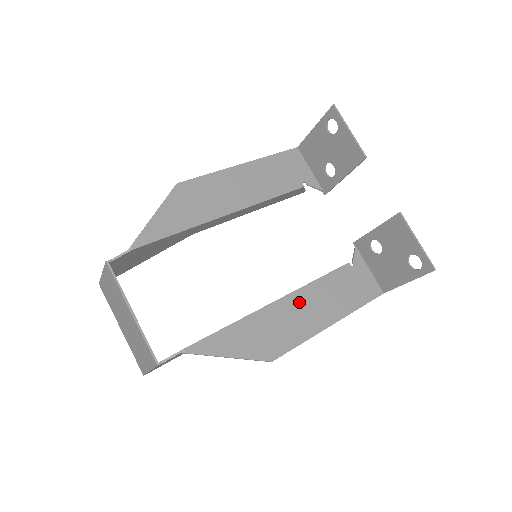
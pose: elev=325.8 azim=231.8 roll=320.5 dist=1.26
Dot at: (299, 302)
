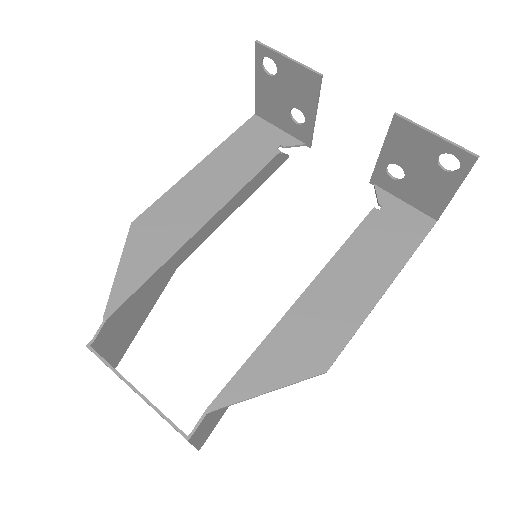
Dot at: (331, 284)
